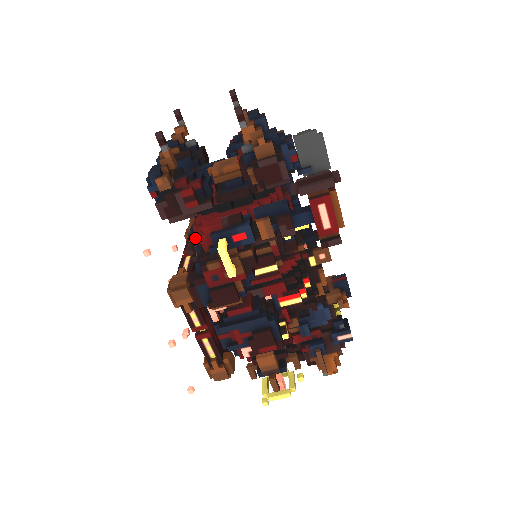
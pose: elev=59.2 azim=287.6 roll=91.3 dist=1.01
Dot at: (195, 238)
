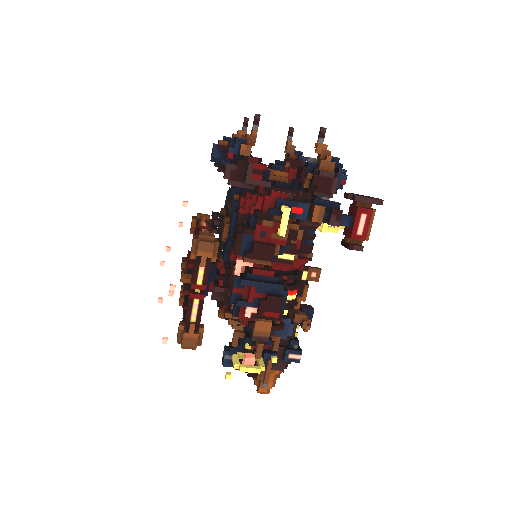
Dot at: (235, 209)
